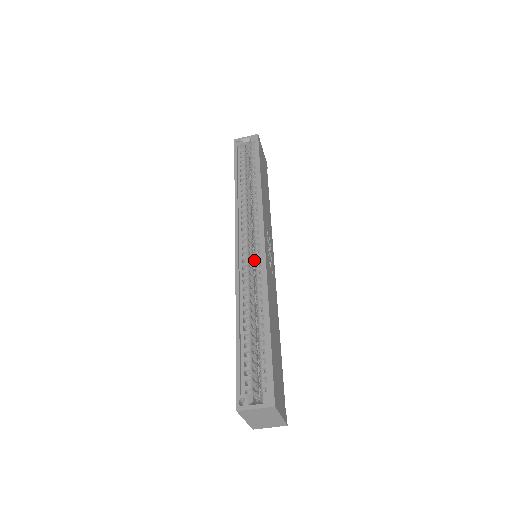
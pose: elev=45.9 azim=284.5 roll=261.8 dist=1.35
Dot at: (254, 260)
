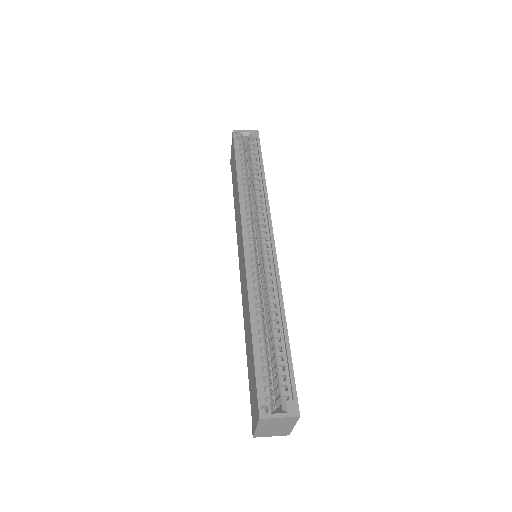
Dot at: (259, 260)
